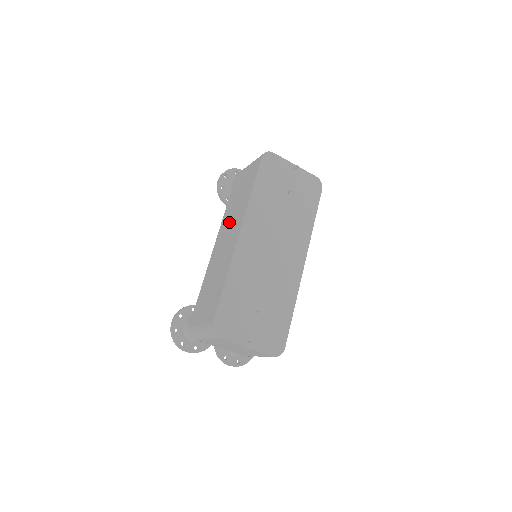
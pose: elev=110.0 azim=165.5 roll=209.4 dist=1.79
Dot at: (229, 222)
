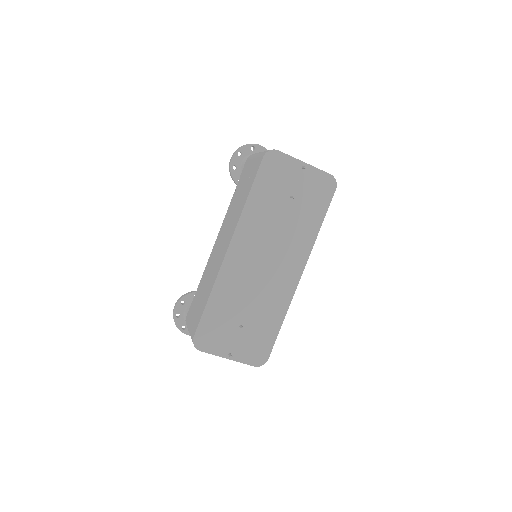
Dot at: (228, 221)
